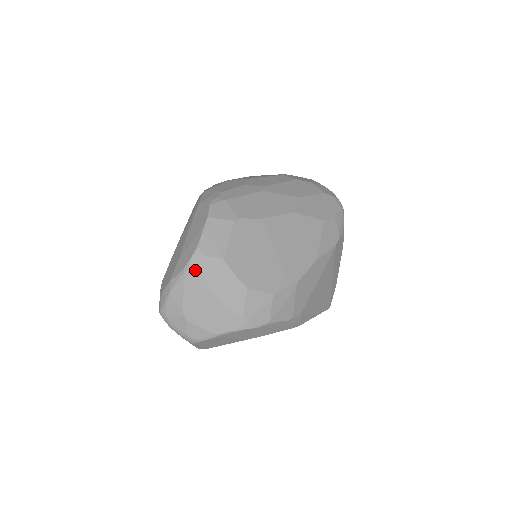
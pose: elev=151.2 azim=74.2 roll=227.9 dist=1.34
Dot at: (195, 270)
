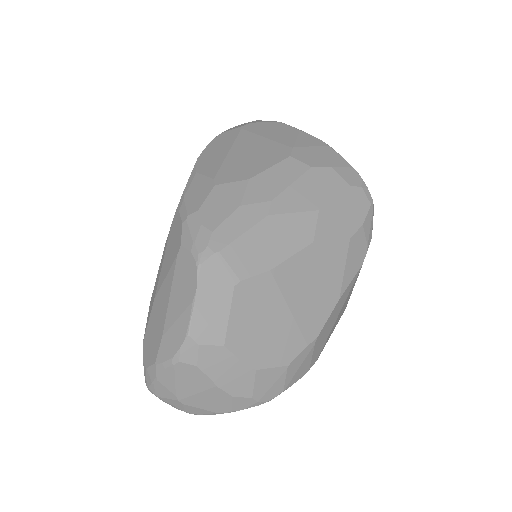
Dot at: (187, 361)
